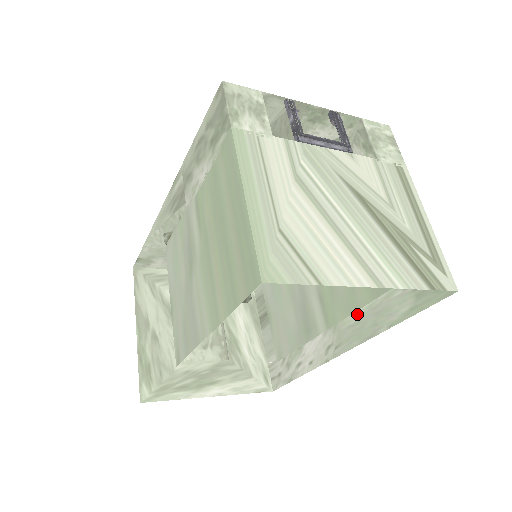
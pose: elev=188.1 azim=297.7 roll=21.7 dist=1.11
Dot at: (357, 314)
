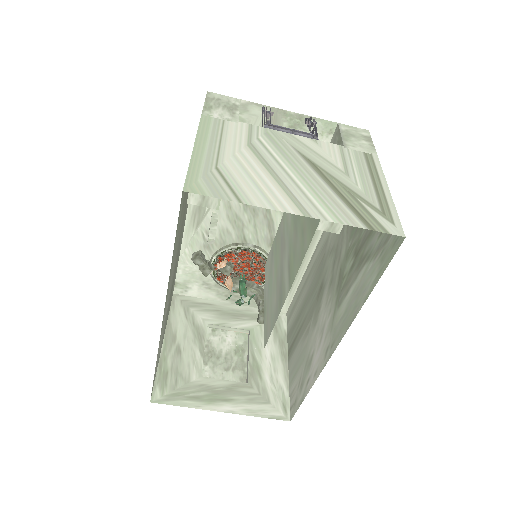
Dot at: (345, 304)
